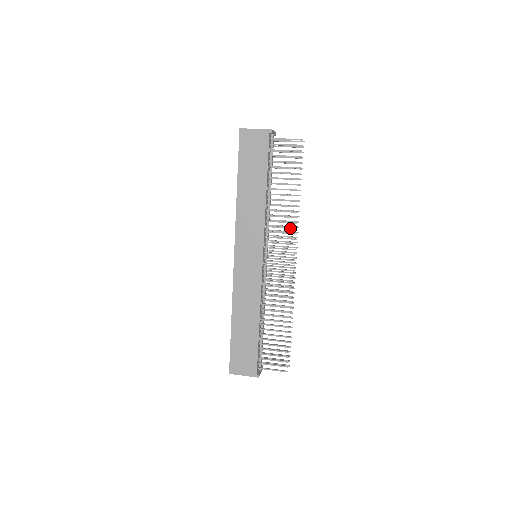
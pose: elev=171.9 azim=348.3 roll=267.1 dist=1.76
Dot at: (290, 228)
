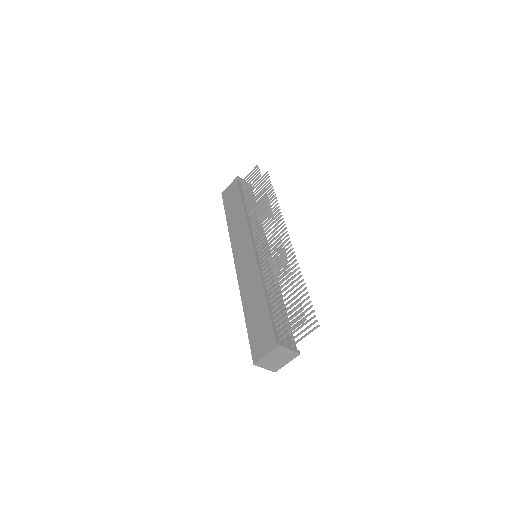
Dot at: (267, 212)
